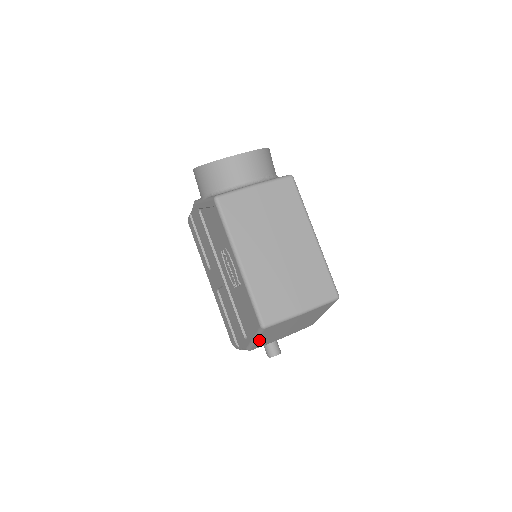
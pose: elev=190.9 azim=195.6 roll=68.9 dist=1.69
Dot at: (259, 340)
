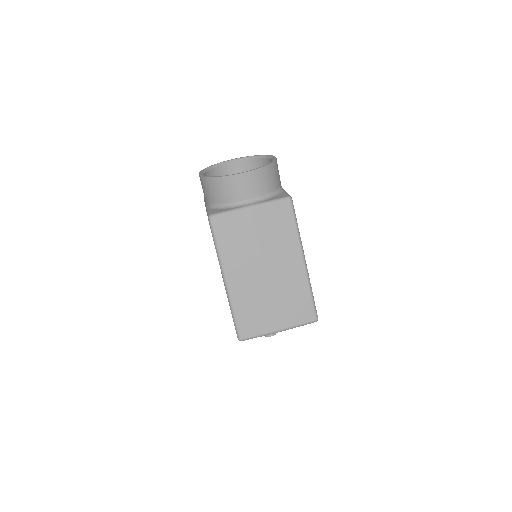
Dot at: occluded
